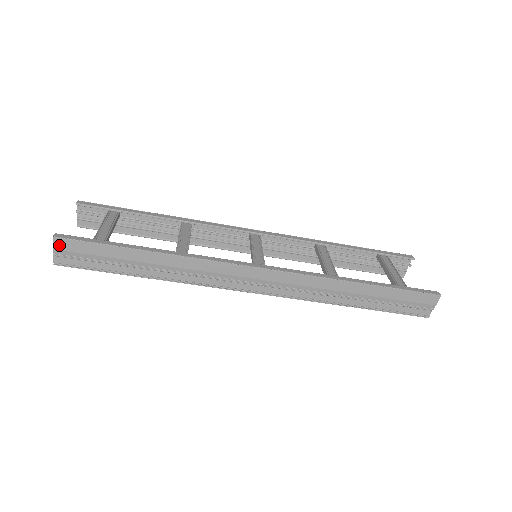
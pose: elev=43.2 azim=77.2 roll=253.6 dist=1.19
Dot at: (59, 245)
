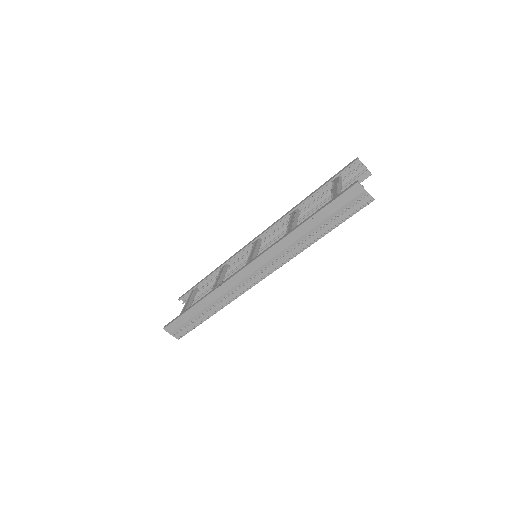
Dot at: (169, 330)
